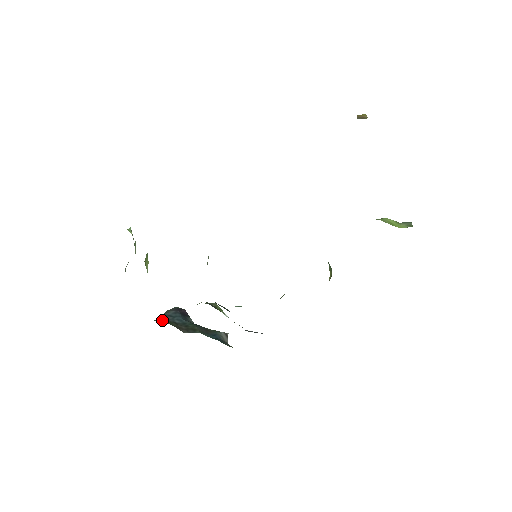
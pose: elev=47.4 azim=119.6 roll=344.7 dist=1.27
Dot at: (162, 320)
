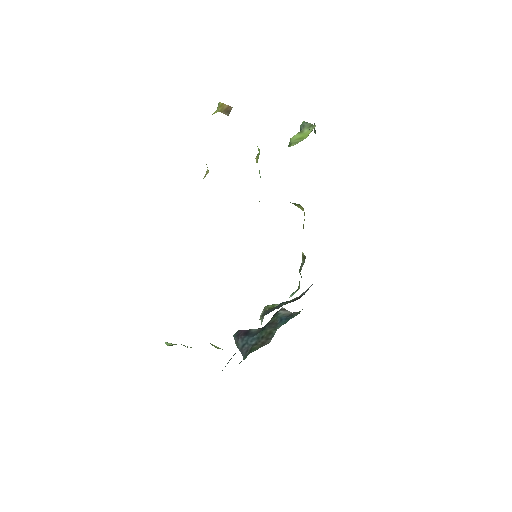
Dot at: (246, 354)
